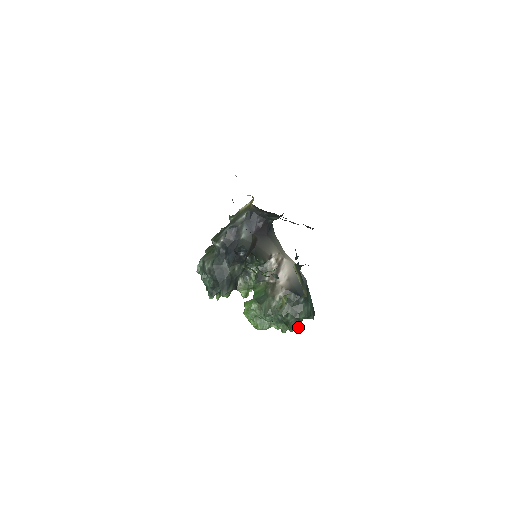
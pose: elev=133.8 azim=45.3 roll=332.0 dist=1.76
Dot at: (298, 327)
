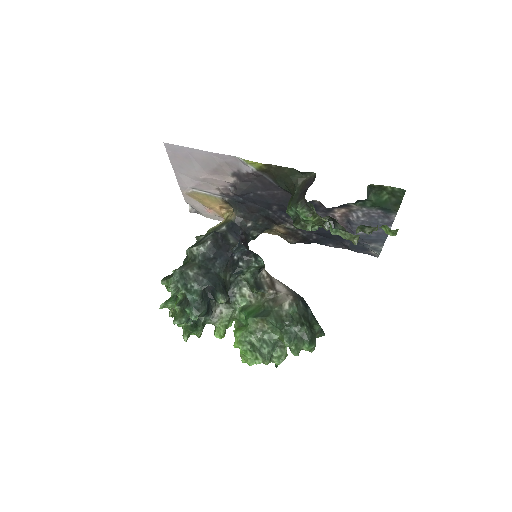
Dot at: (315, 342)
